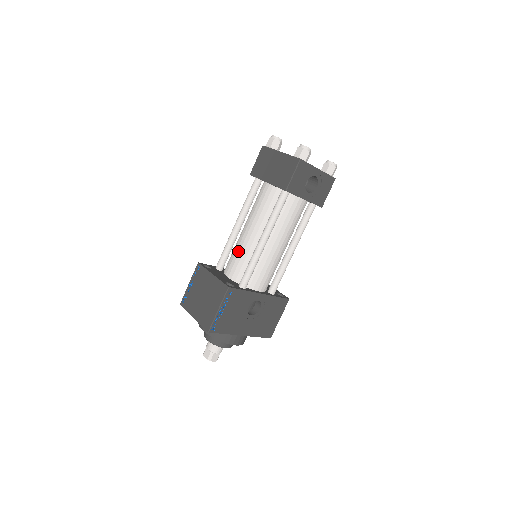
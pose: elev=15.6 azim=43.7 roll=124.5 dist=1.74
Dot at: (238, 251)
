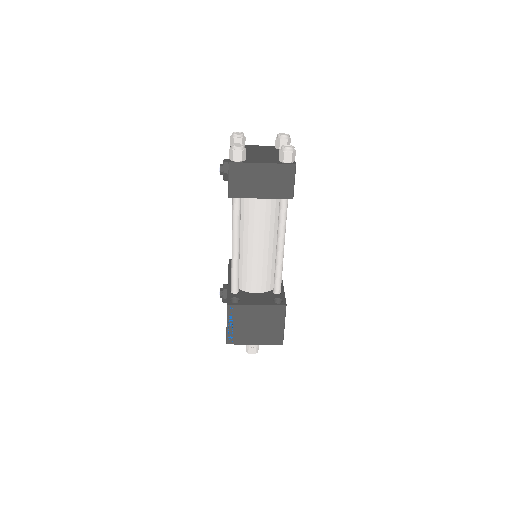
Dot at: (255, 268)
